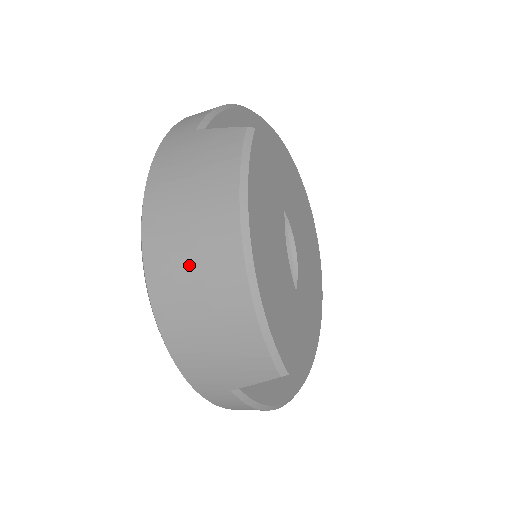
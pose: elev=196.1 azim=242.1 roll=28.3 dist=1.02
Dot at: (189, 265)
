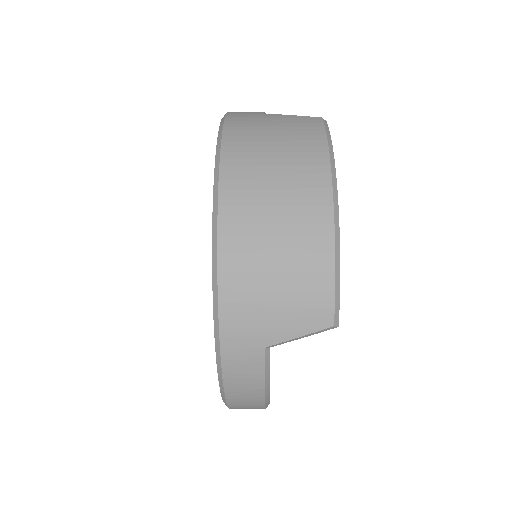
Dot at: (273, 200)
